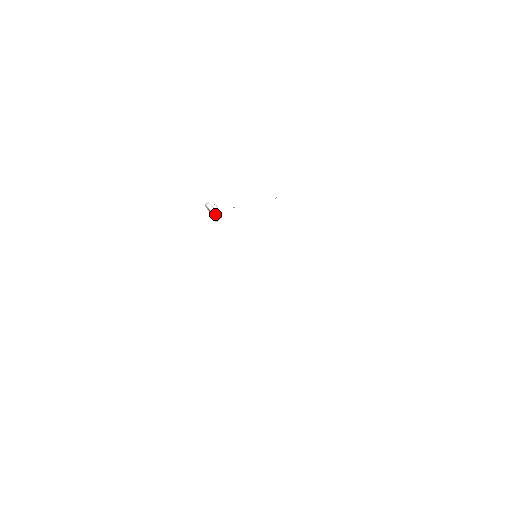
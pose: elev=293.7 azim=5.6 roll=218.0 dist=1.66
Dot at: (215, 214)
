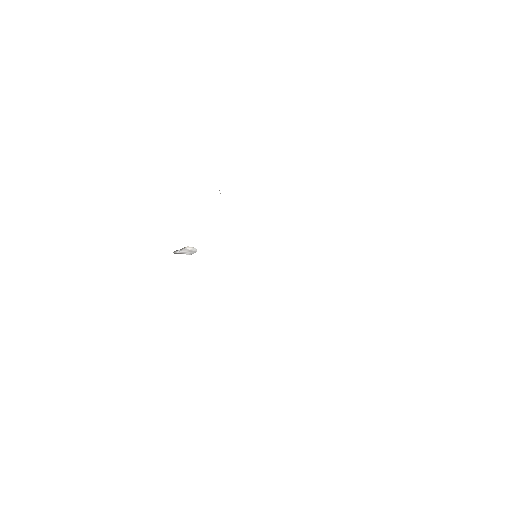
Dot at: (190, 252)
